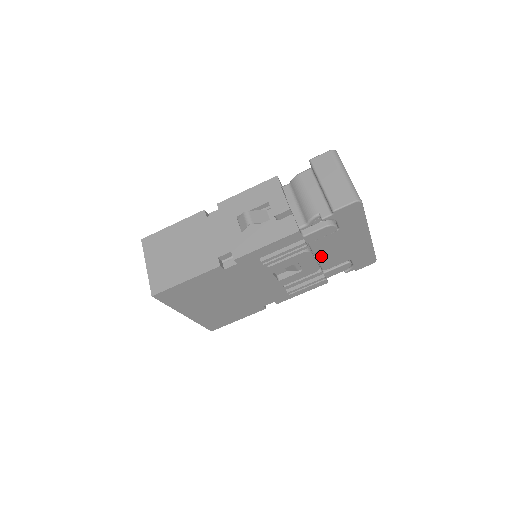
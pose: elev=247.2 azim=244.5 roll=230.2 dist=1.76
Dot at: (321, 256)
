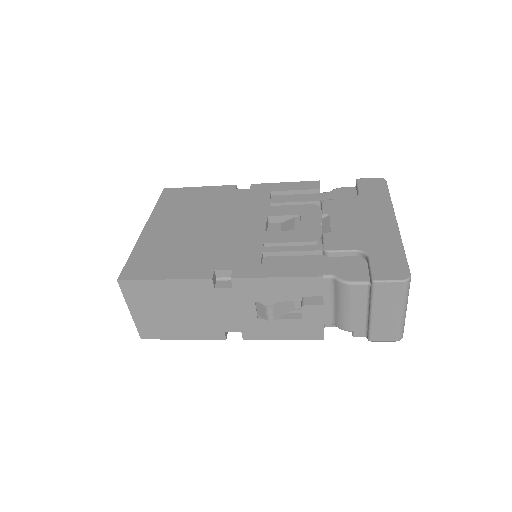
Dot at: occluded
